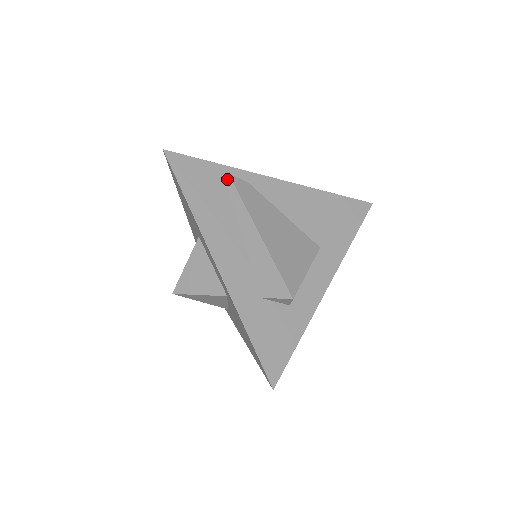
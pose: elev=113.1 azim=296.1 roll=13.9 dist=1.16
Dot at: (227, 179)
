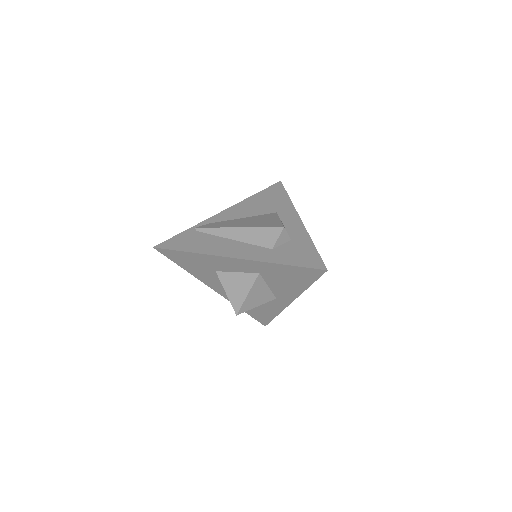
Dot at: (197, 230)
